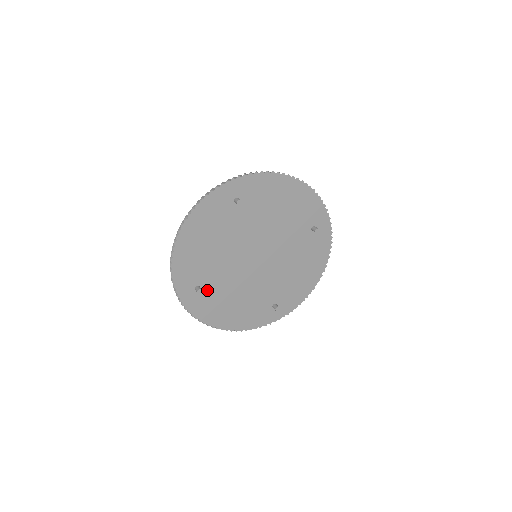
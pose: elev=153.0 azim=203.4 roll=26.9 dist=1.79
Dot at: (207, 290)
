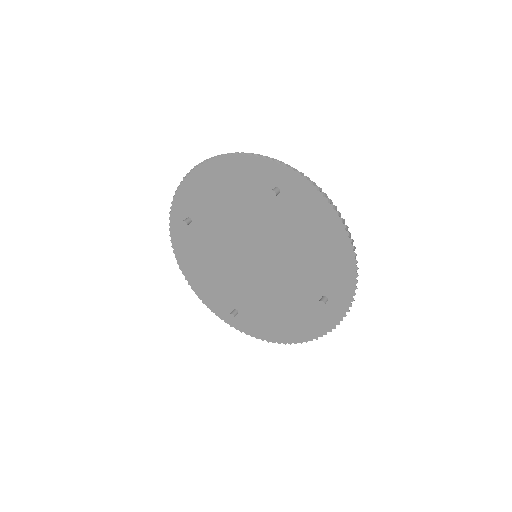
Dot at: (195, 231)
